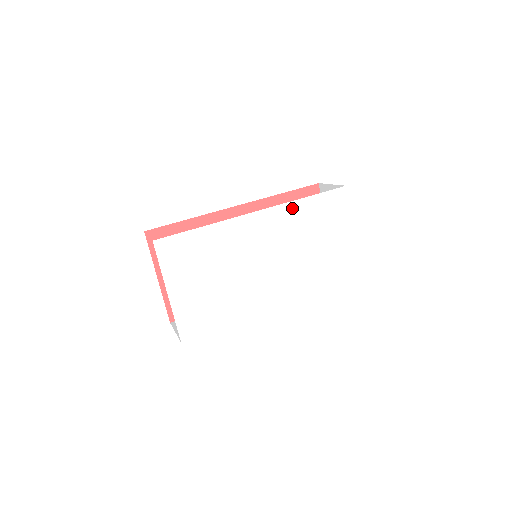
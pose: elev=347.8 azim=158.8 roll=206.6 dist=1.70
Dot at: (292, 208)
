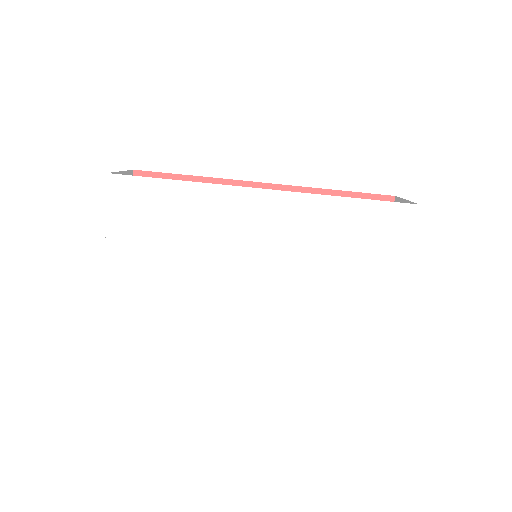
Dot at: (320, 205)
